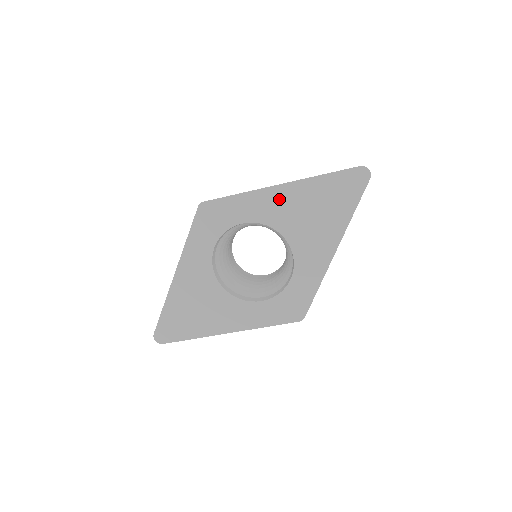
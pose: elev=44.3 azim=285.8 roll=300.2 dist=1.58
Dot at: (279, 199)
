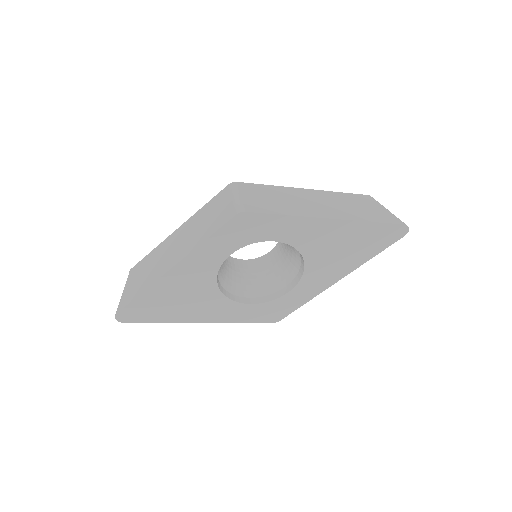
Dot at: (321, 230)
